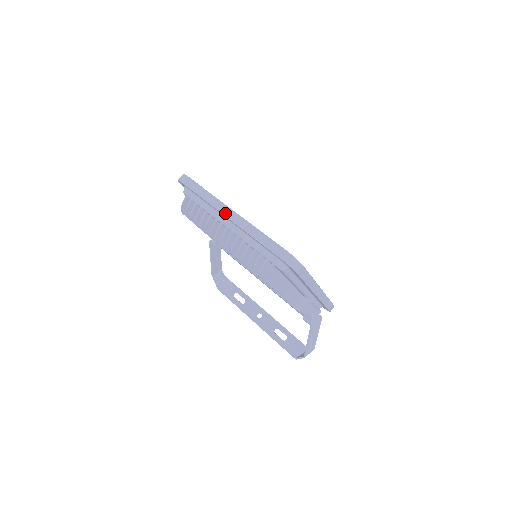
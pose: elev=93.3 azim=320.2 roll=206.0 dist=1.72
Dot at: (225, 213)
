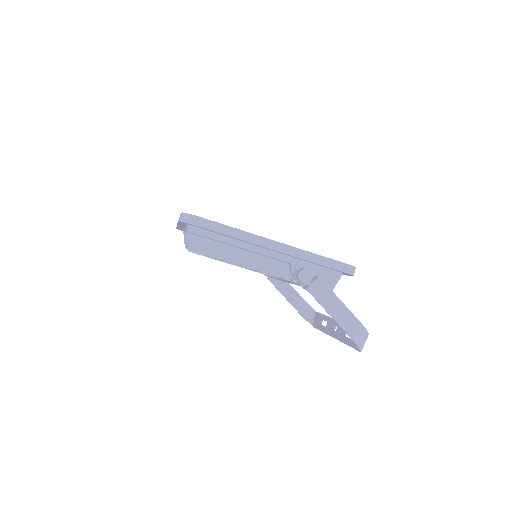
Dot at: occluded
